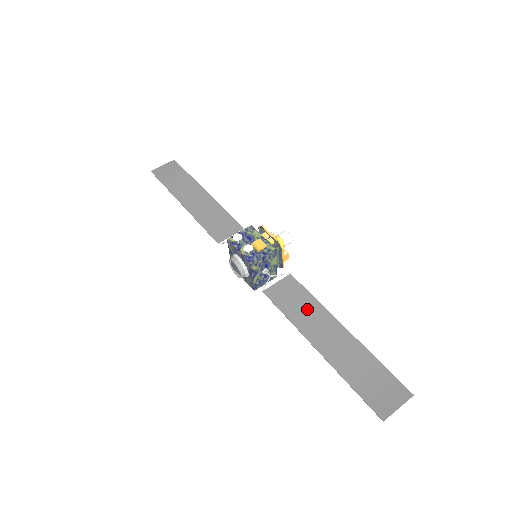
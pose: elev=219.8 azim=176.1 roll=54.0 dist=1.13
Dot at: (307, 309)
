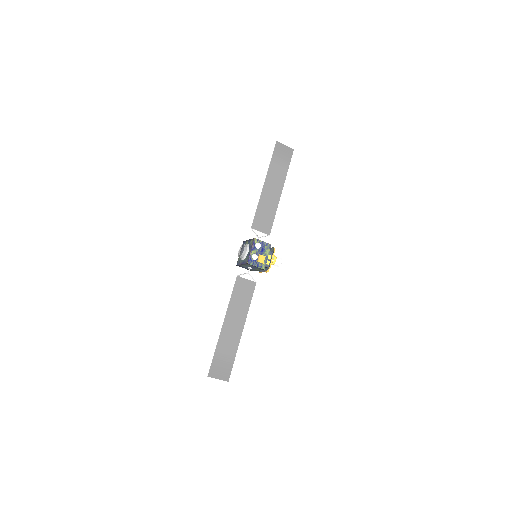
Dot at: (241, 306)
